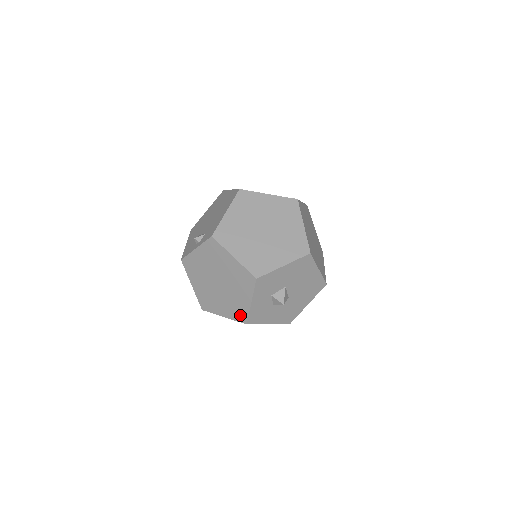
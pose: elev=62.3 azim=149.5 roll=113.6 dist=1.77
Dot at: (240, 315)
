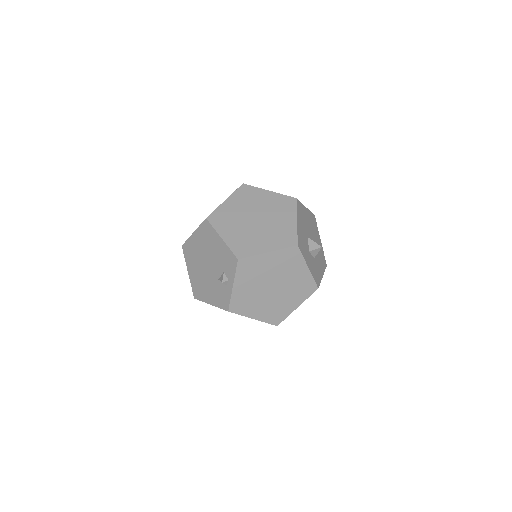
Dot at: (308, 288)
